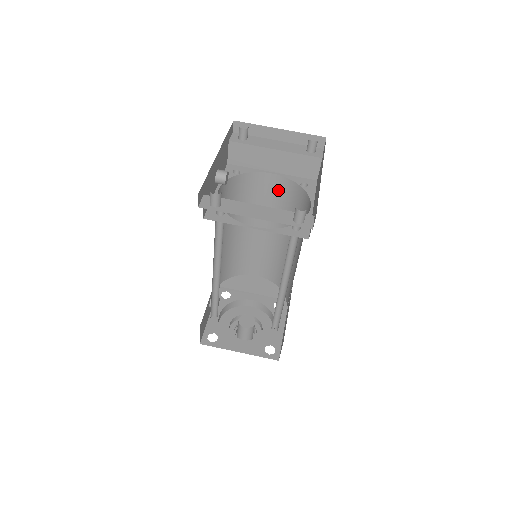
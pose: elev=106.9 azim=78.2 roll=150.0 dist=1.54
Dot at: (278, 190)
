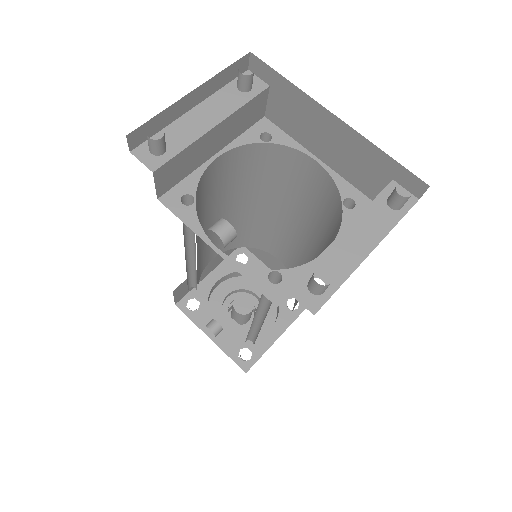
Dot at: (227, 168)
